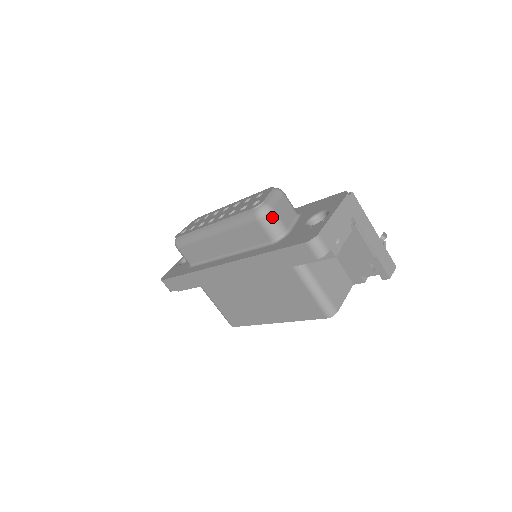
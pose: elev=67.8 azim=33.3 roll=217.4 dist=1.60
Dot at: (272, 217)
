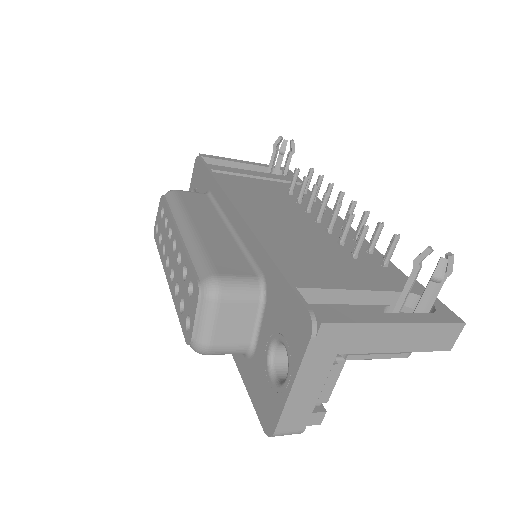
Dot at: (216, 352)
